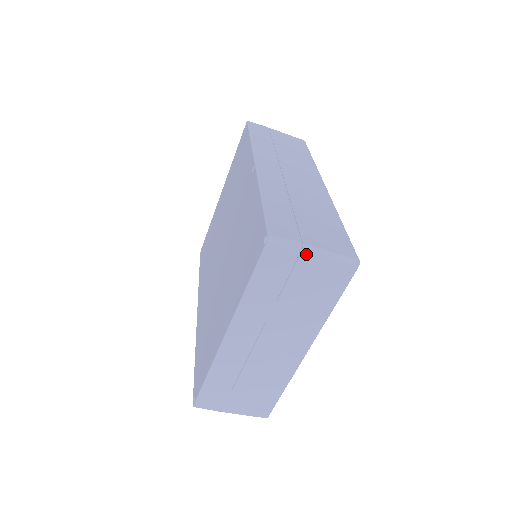
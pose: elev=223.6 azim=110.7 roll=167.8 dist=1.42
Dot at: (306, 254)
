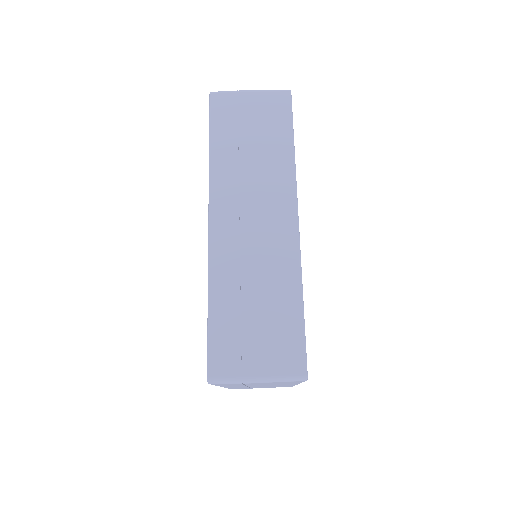
Dot at: (249, 383)
